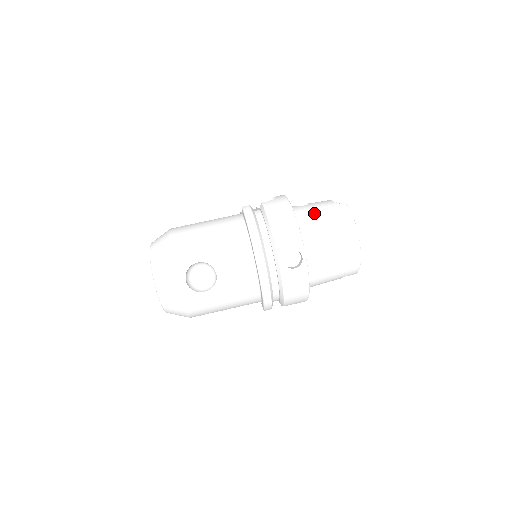
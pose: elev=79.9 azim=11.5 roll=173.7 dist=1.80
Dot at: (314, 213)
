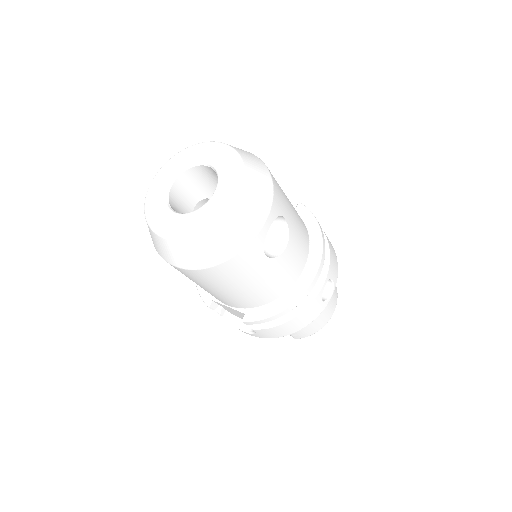
Dot at: occluded
